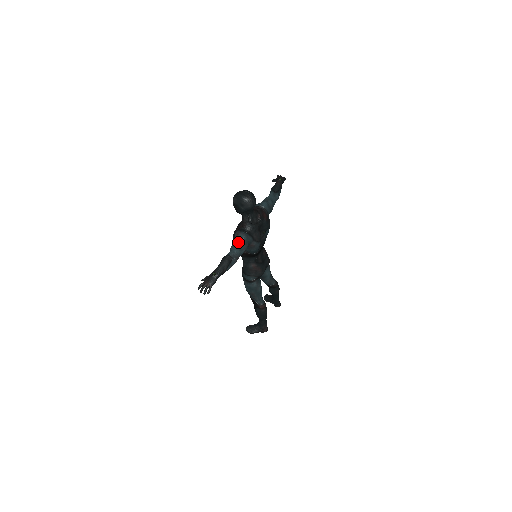
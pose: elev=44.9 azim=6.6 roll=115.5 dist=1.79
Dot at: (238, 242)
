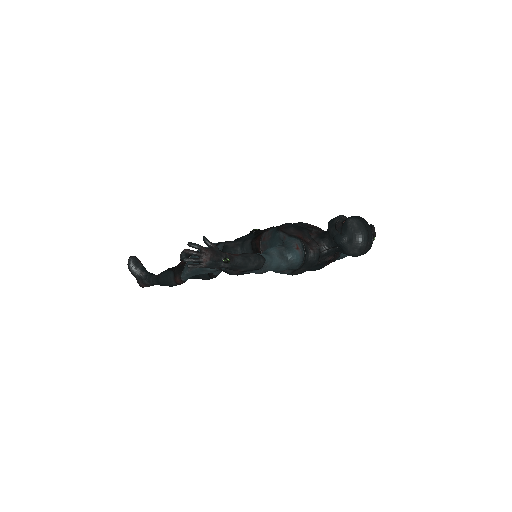
Dot at: (287, 258)
